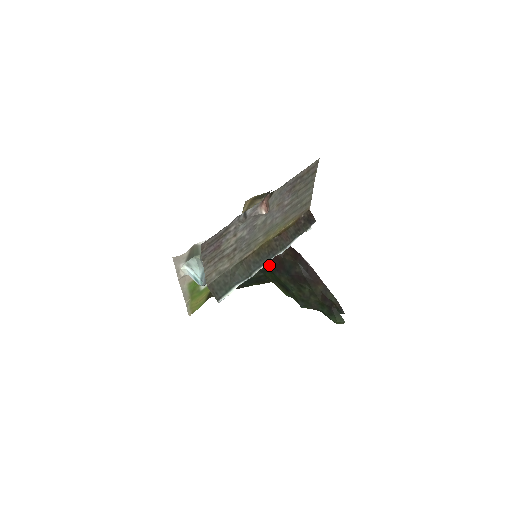
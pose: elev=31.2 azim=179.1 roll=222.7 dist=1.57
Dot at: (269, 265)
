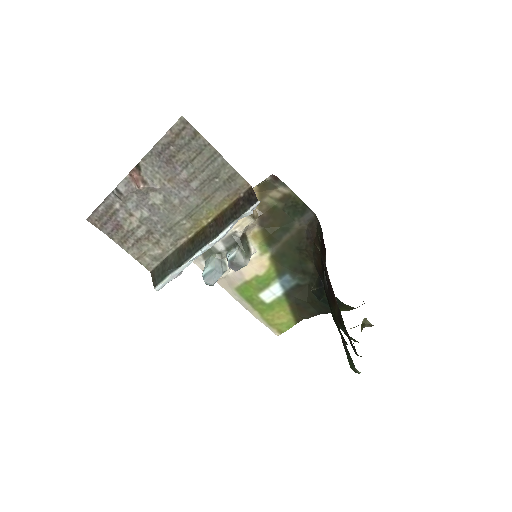
Dot at: occluded
